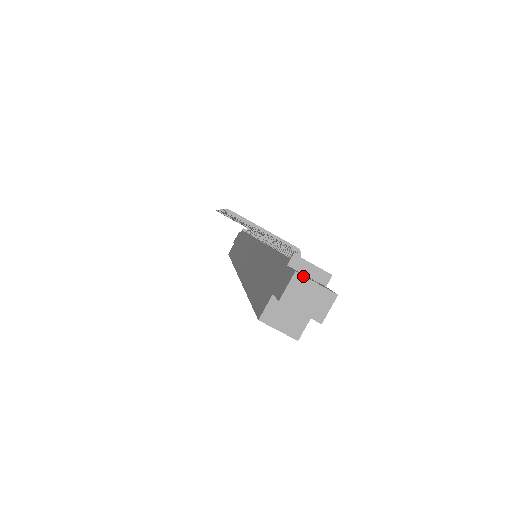
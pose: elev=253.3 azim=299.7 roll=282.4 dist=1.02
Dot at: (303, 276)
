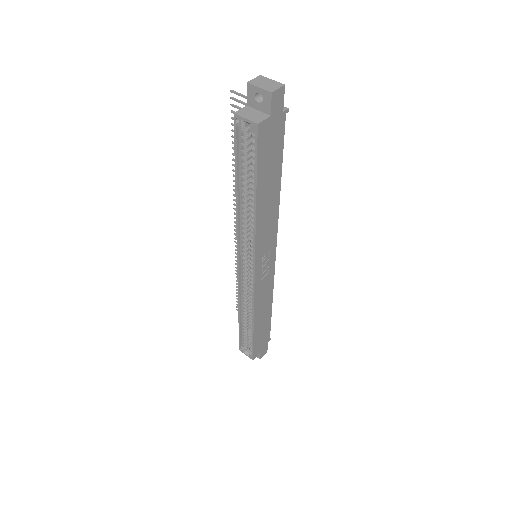
Dot at: (265, 77)
